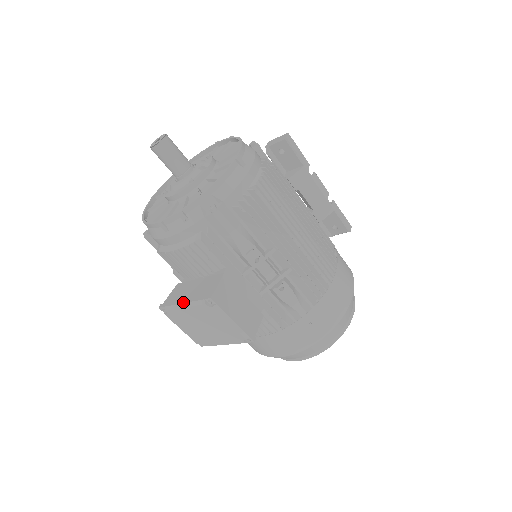
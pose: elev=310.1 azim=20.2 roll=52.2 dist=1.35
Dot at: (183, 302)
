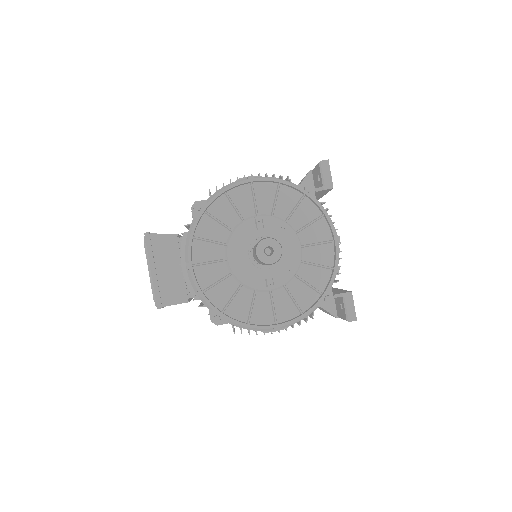
Dot at: (152, 271)
